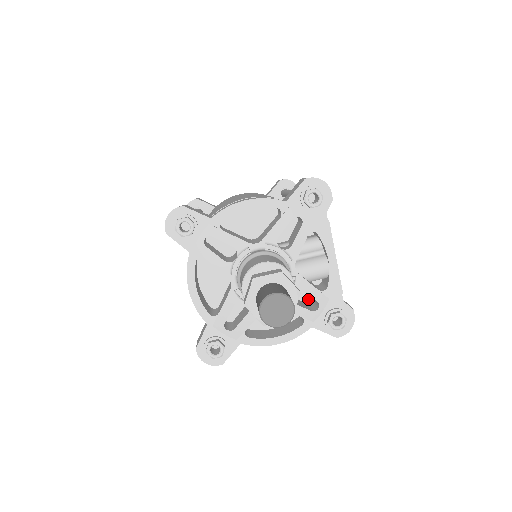
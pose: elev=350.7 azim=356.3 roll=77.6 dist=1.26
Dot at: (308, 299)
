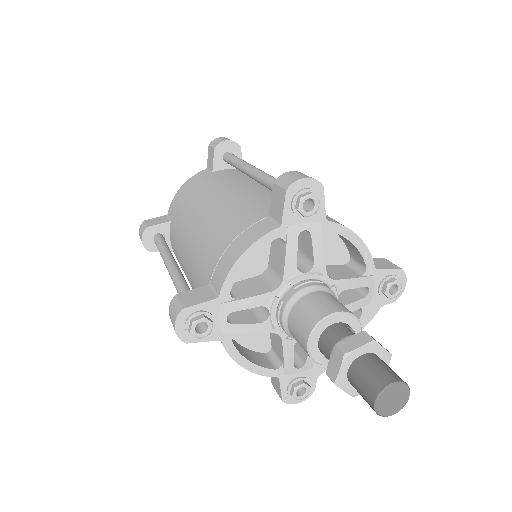
Dot at: occluded
